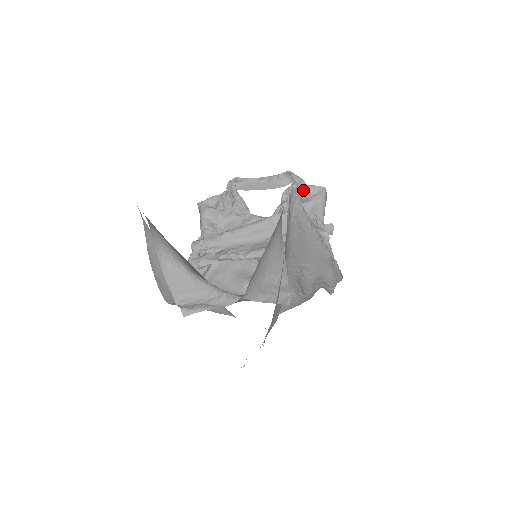
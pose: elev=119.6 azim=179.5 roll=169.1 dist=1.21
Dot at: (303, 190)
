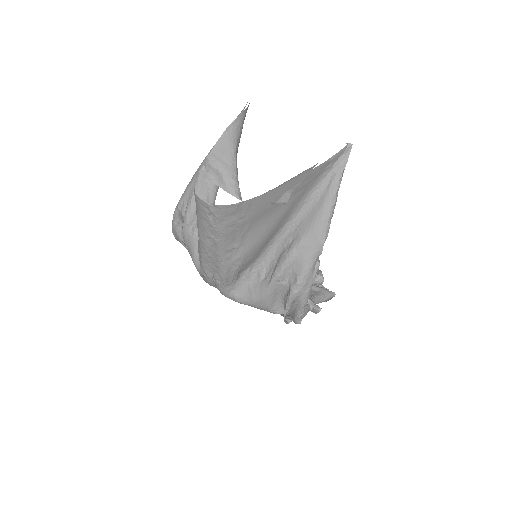
Dot at: (318, 283)
